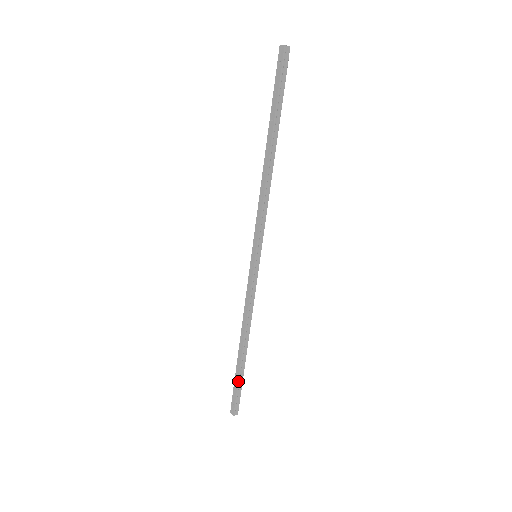
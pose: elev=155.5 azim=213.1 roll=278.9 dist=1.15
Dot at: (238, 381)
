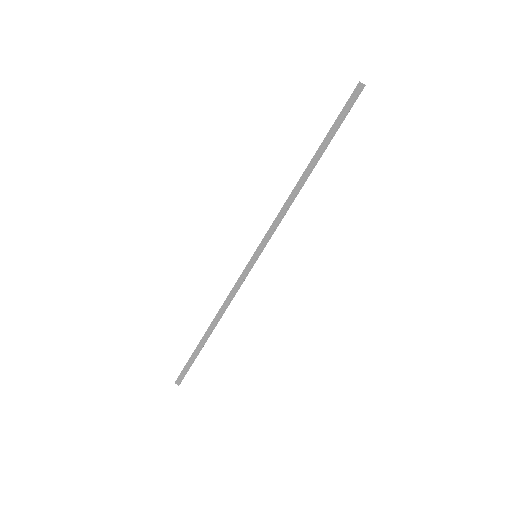
Dot at: (192, 355)
